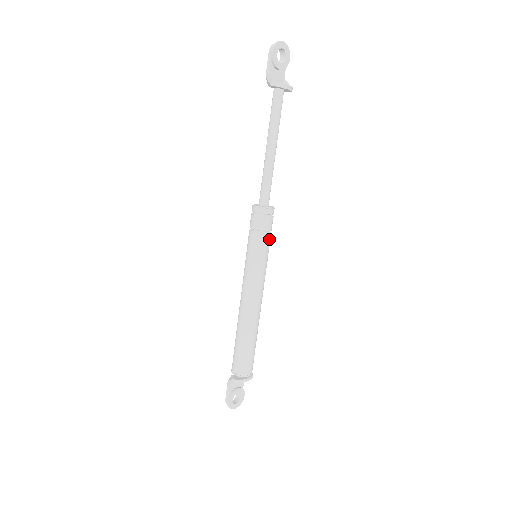
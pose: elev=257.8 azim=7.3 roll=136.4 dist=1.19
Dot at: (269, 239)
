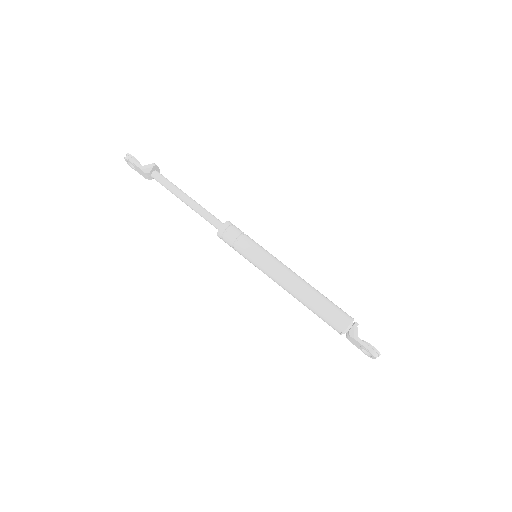
Dot at: occluded
